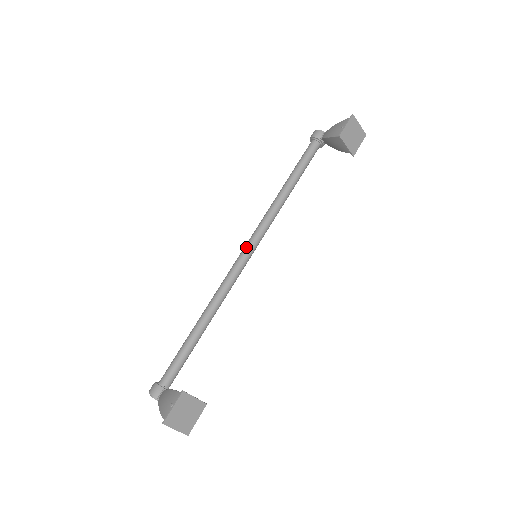
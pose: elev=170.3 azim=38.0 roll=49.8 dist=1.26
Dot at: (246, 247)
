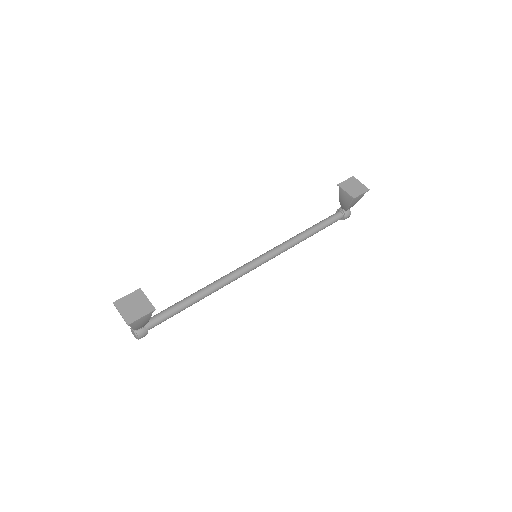
Dot at: (255, 258)
